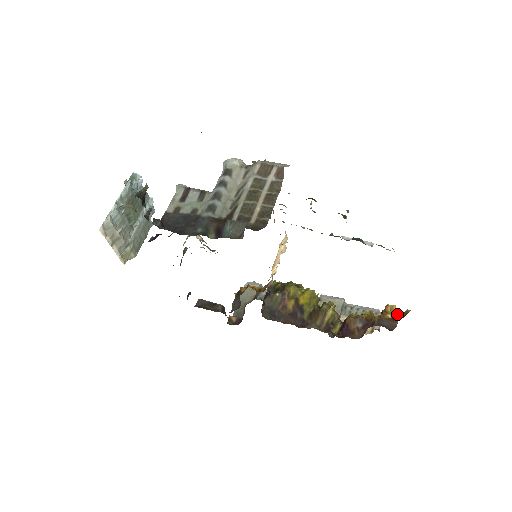
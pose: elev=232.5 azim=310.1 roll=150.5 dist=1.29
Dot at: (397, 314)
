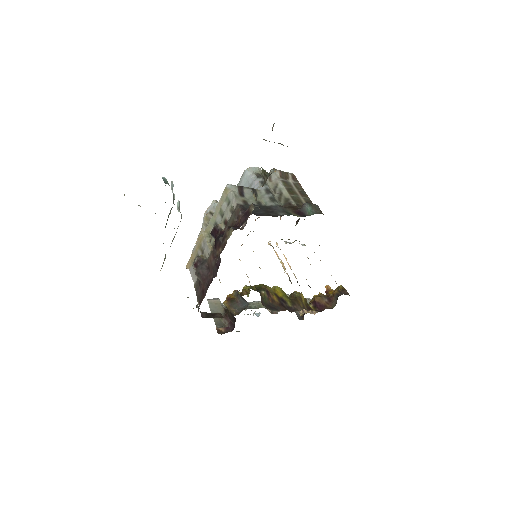
Dot at: occluded
